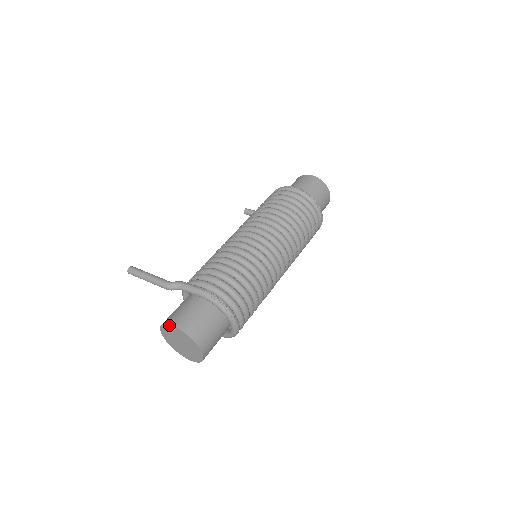
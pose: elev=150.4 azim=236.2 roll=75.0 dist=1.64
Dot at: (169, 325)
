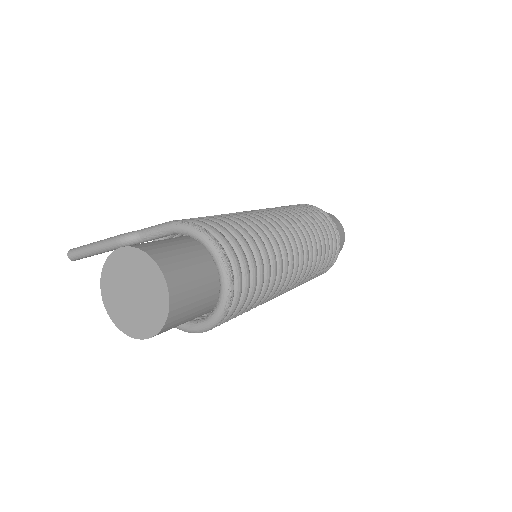
Dot at: (114, 253)
